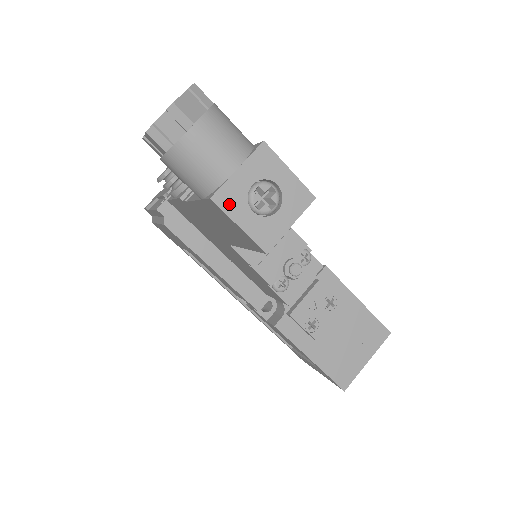
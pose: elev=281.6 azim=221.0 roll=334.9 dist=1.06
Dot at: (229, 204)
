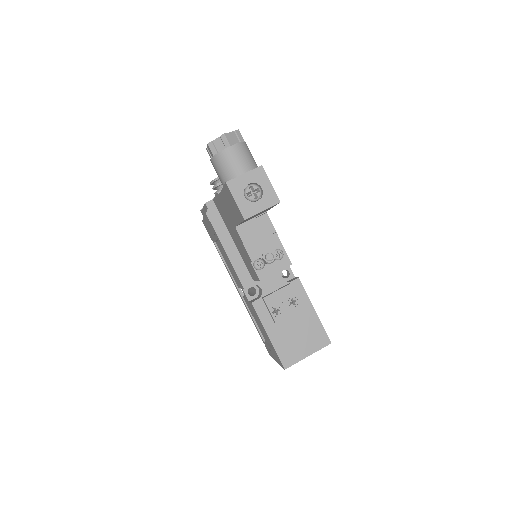
Dot at: (234, 188)
